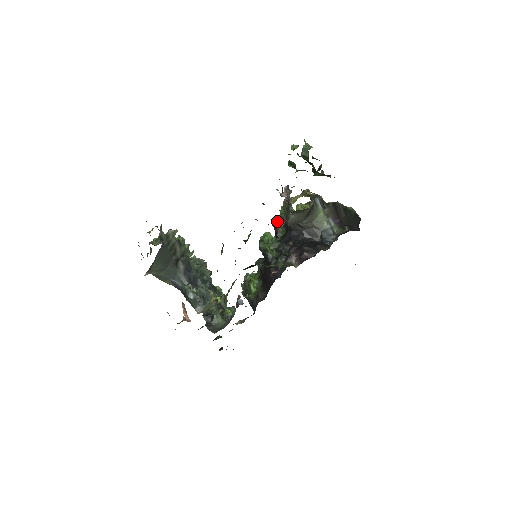
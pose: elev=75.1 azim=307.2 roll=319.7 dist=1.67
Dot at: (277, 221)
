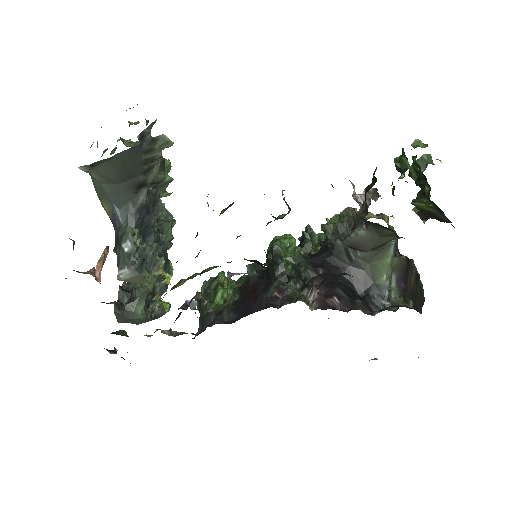
Dot at: (311, 231)
